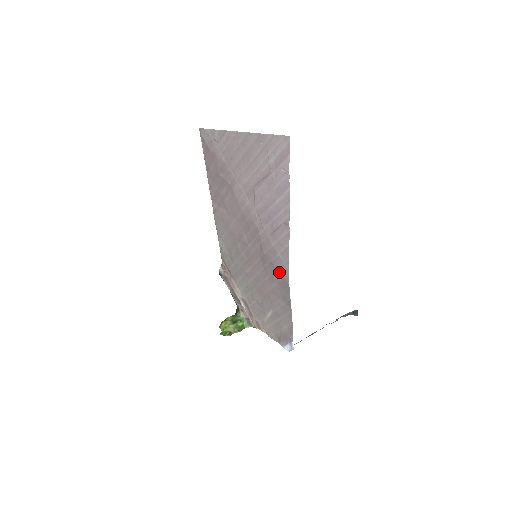
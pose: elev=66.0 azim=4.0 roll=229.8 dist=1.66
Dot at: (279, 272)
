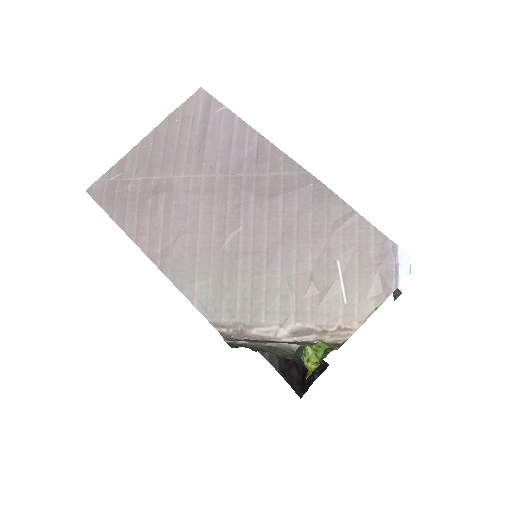
Dot at: (301, 190)
